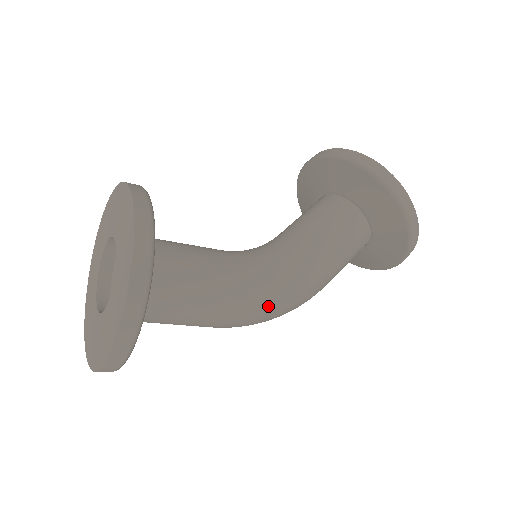
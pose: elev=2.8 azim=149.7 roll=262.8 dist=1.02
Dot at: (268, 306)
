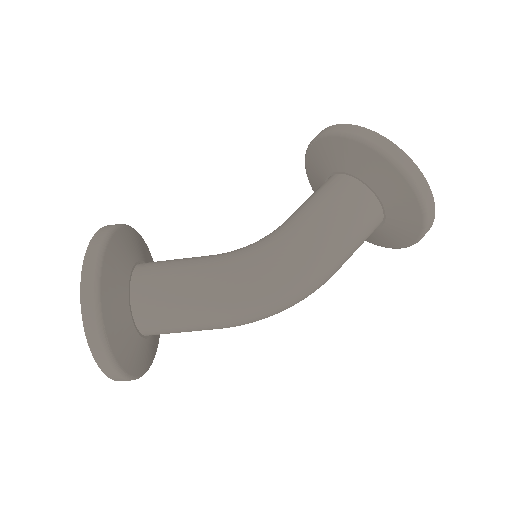
Dot at: (252, 281)
